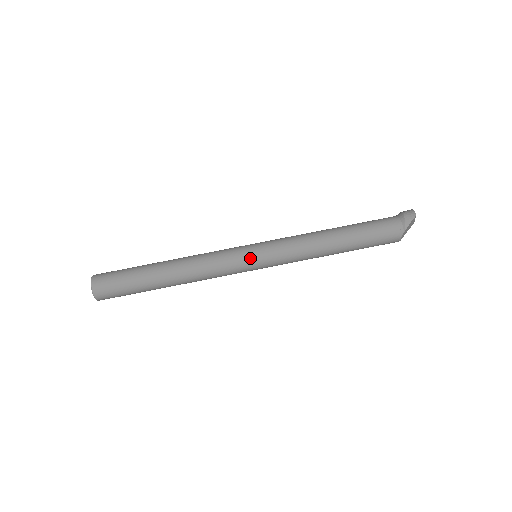
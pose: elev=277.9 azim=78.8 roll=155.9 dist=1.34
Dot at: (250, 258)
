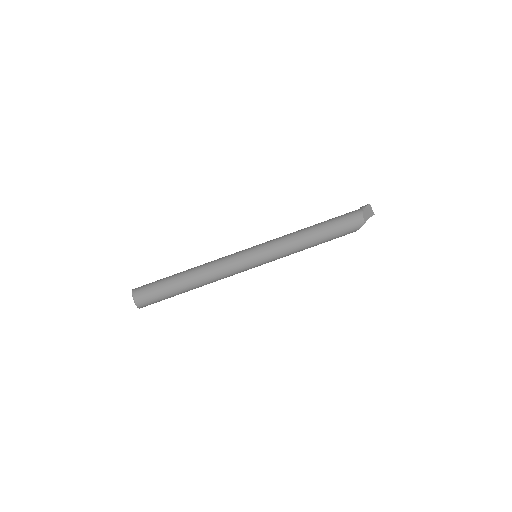
Dot at: (249, 250)
